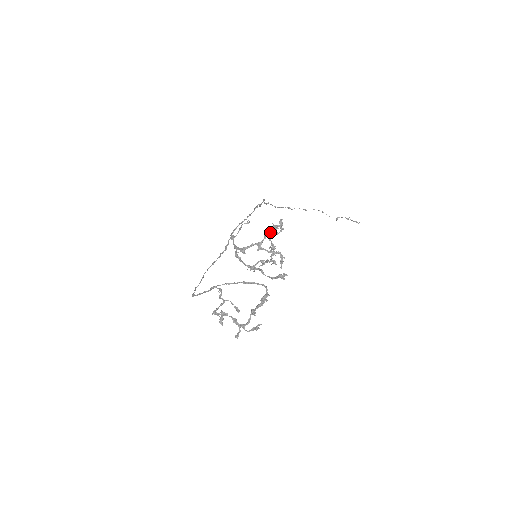
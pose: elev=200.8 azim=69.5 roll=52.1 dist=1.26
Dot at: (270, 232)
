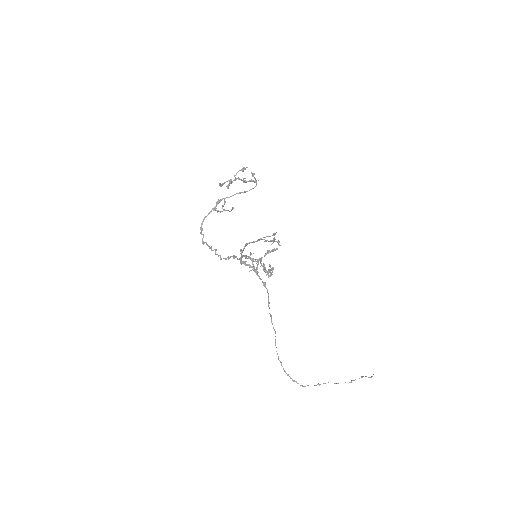
Dot at: (269, 241)
